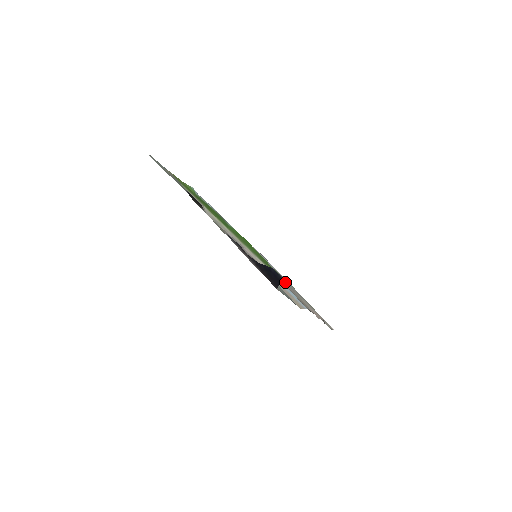
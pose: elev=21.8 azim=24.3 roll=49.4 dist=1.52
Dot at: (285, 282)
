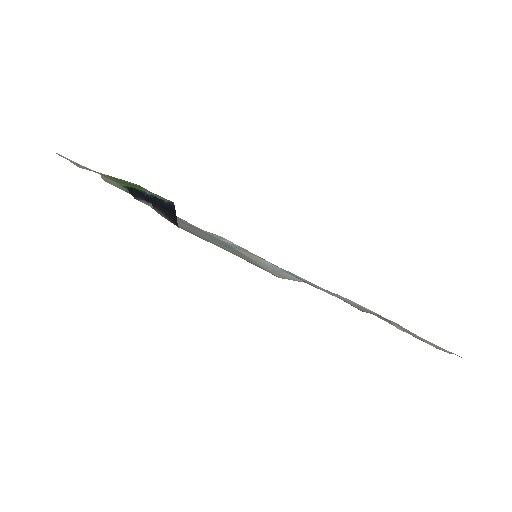
Dot at: (340, 297)
